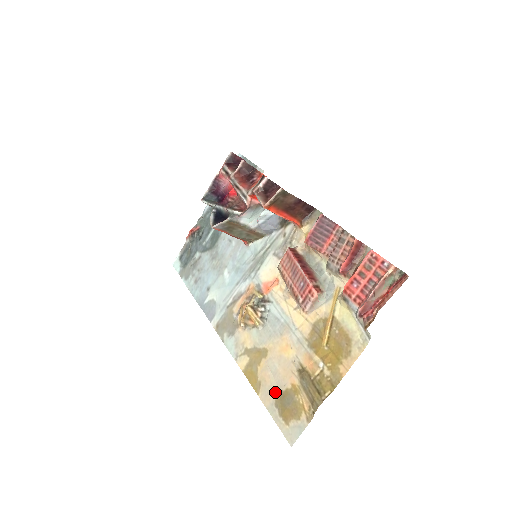
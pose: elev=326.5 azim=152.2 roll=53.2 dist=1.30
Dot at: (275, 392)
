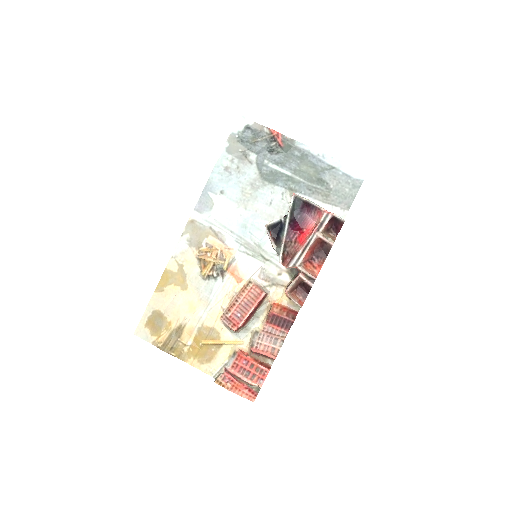
Dot at: (161, 308)
